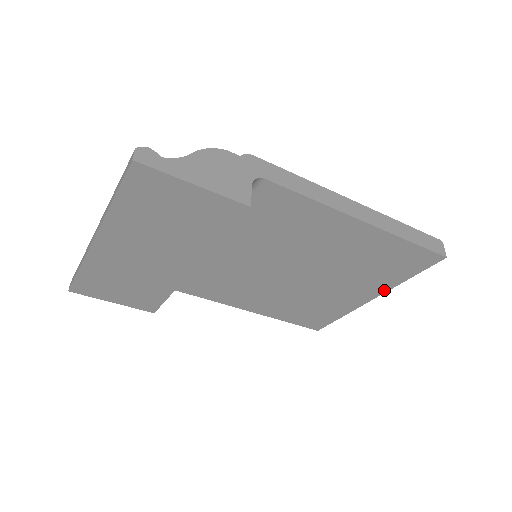
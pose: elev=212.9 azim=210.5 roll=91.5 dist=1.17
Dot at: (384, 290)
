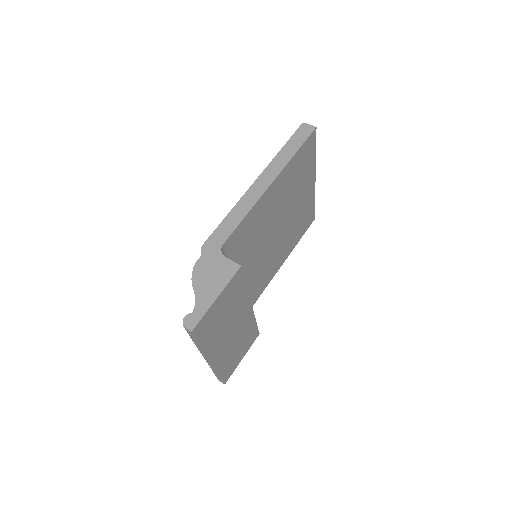
Dot at: (314, 171)
